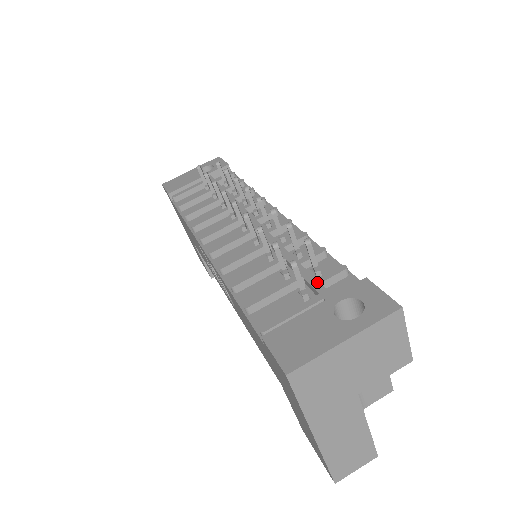
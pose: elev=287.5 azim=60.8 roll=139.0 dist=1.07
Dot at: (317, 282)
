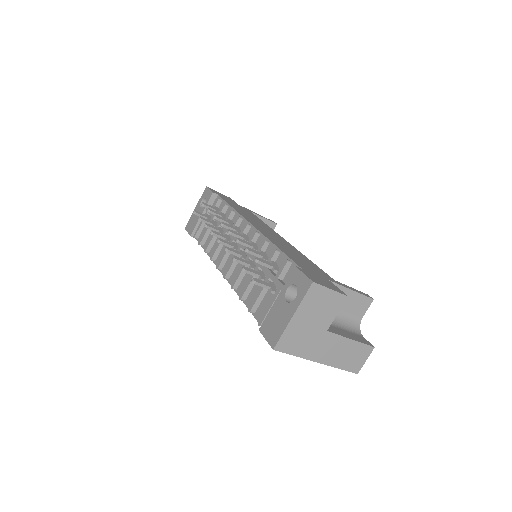
Dot at: (276, 279)
